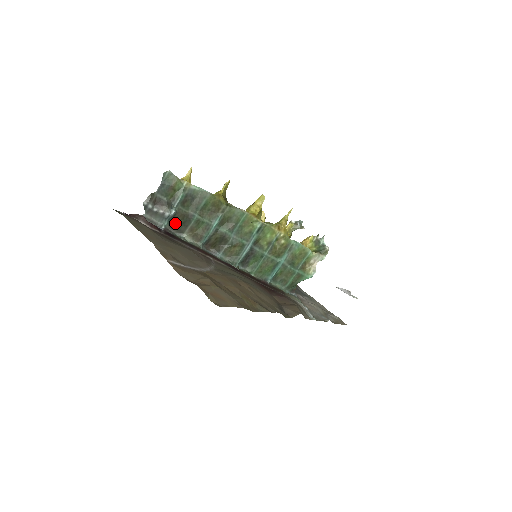
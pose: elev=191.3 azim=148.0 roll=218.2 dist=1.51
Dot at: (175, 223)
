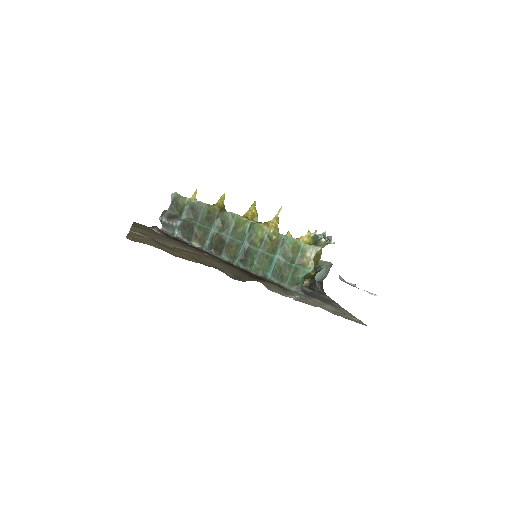
Dot at: (184, 232)
